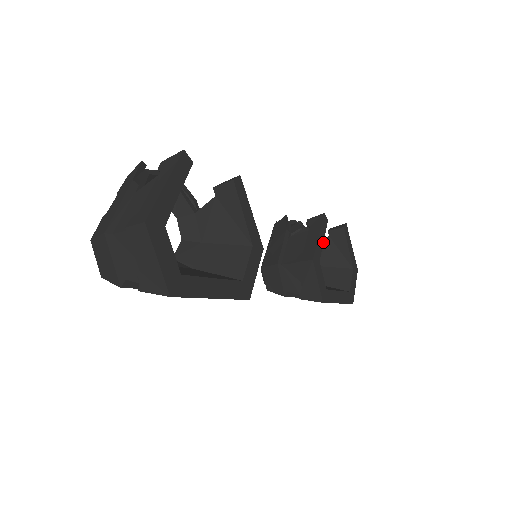
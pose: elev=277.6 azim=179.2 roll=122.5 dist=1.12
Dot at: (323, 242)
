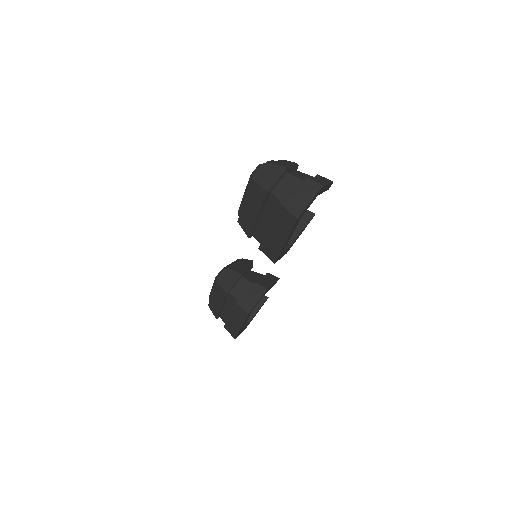
Dot at: occluded
